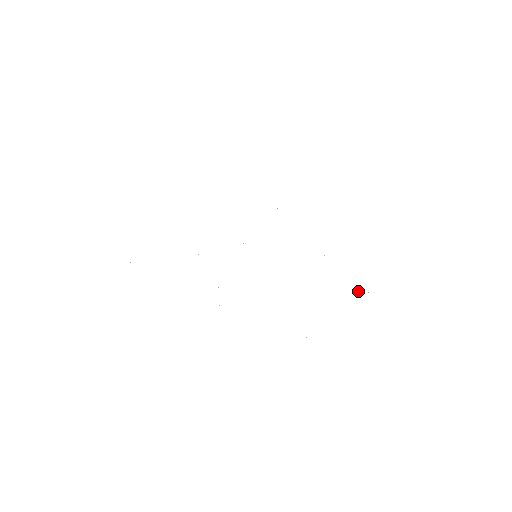
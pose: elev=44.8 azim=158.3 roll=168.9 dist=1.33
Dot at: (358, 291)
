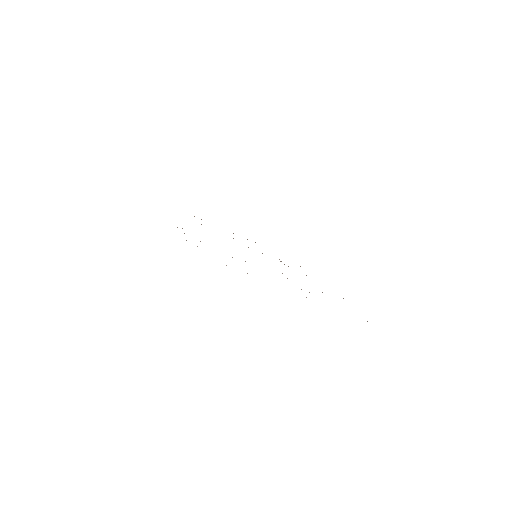
Dot at: occluded
